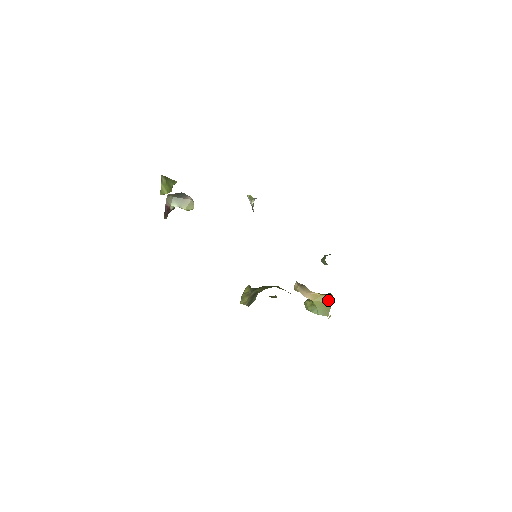
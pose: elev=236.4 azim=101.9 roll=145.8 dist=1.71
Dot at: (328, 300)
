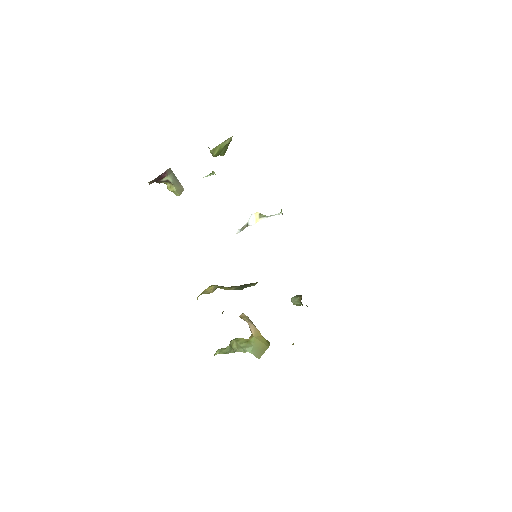
Dot at: (266, 343)
